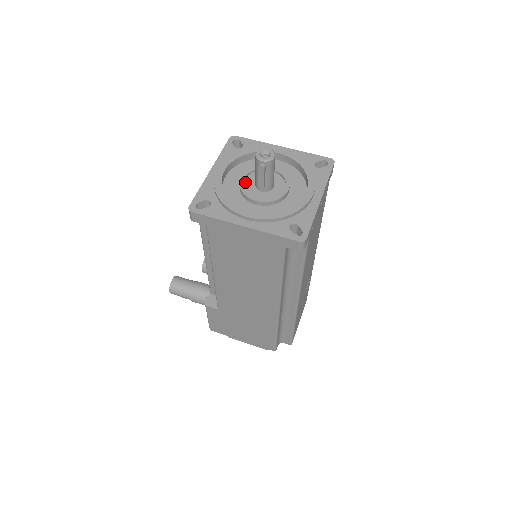
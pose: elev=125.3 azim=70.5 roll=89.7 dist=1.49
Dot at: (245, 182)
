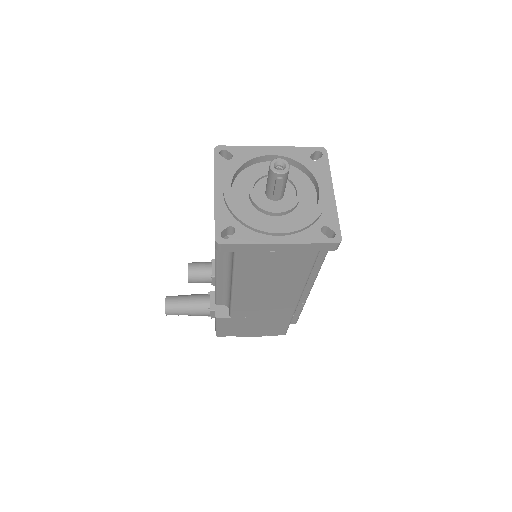
Dot at: (254, 195)
